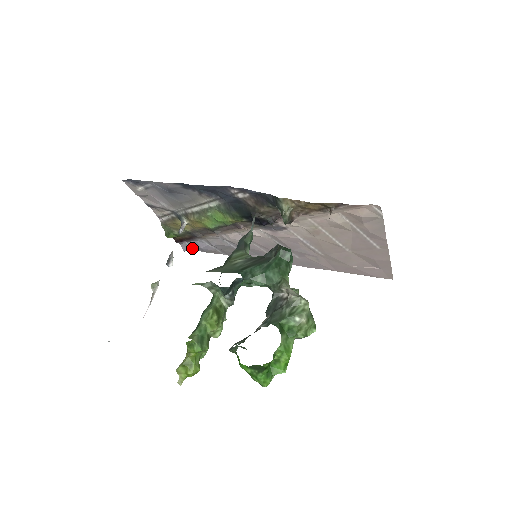
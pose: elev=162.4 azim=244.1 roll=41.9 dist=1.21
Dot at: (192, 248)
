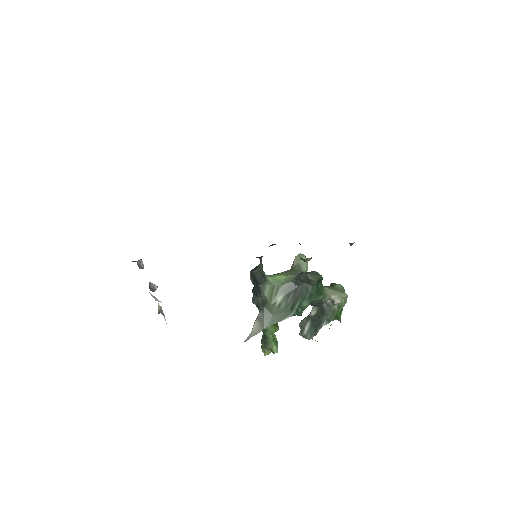
Dot at: occluded
